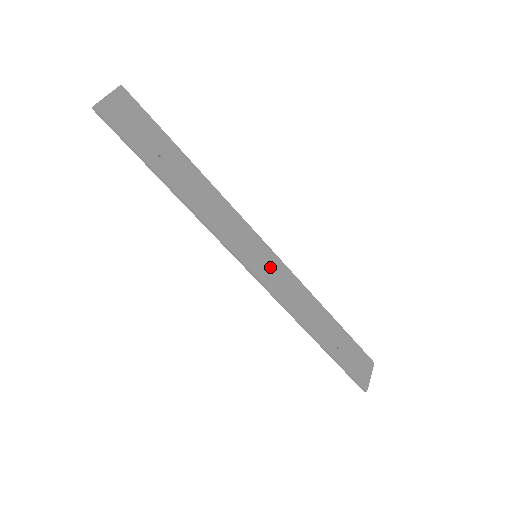
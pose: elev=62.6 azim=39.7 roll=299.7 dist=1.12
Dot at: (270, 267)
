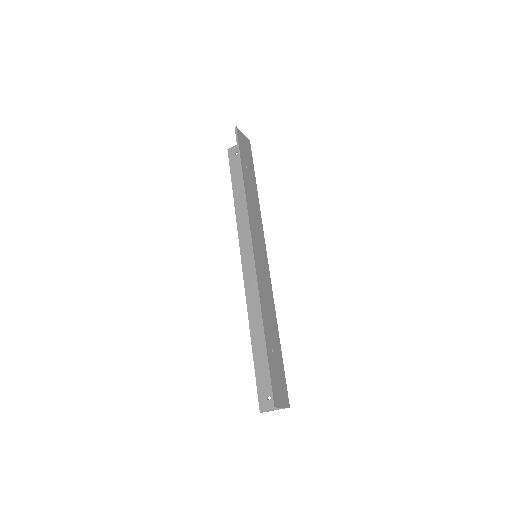
Dot at: (262, 262)
